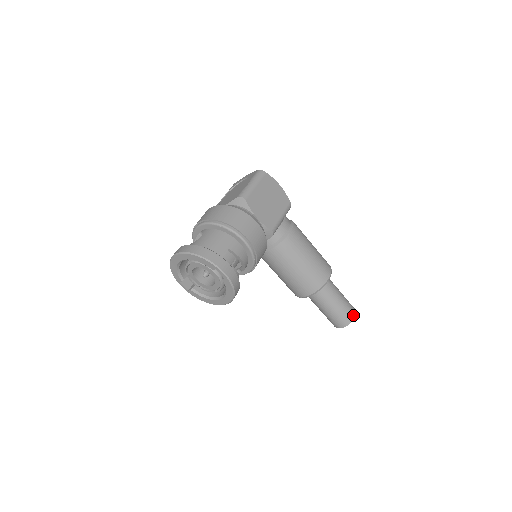
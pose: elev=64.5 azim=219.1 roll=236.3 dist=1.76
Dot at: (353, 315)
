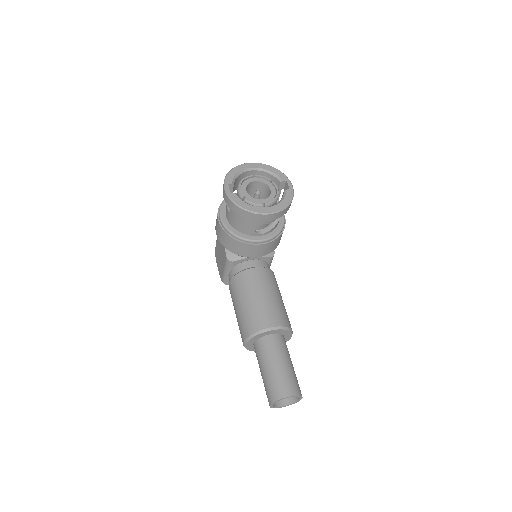
Dot at: occluded
